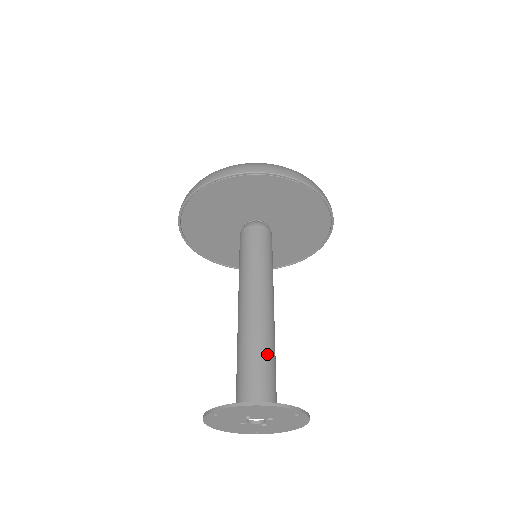
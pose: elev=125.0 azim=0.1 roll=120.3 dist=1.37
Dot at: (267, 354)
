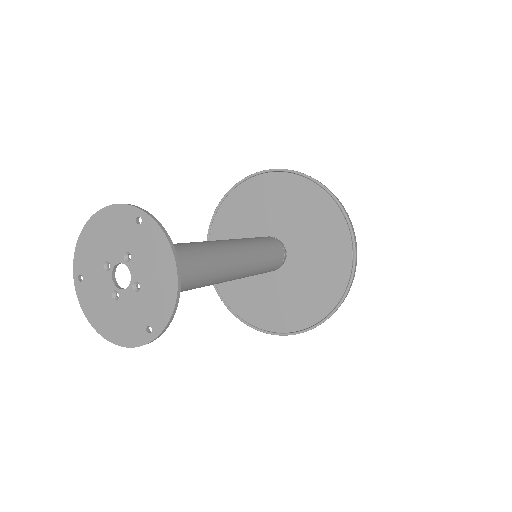
Dot at: (176, 244)
